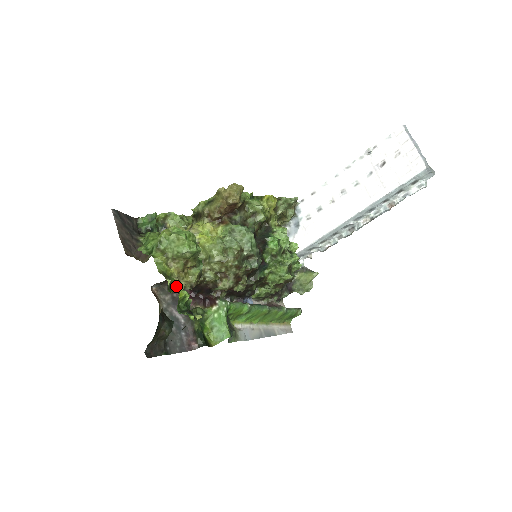
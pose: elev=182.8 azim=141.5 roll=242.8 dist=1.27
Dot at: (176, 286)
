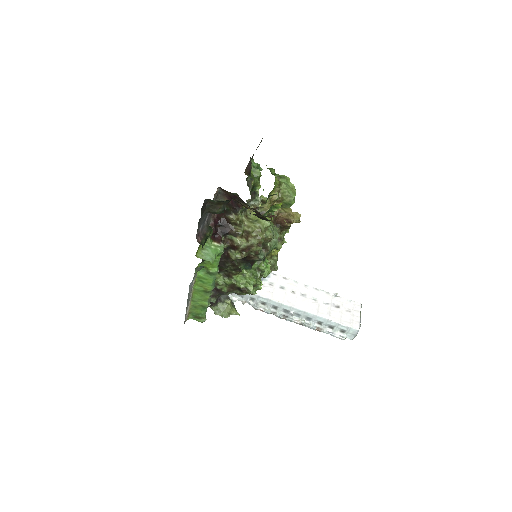
Dot at: (267, 200)
